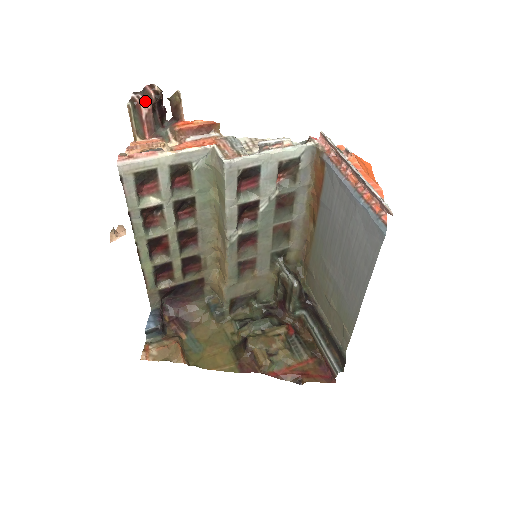
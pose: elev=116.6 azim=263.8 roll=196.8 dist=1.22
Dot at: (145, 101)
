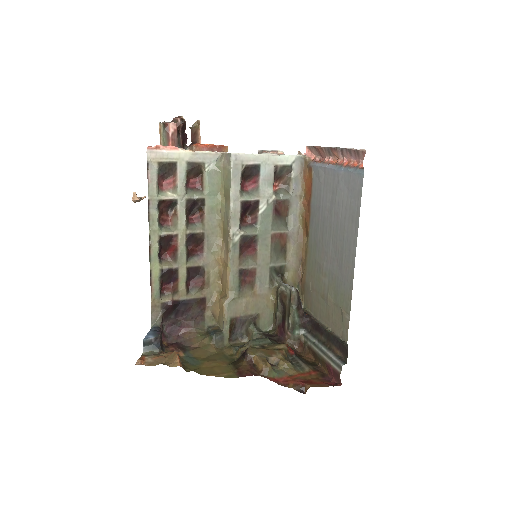
Dot at: (173, 122)
